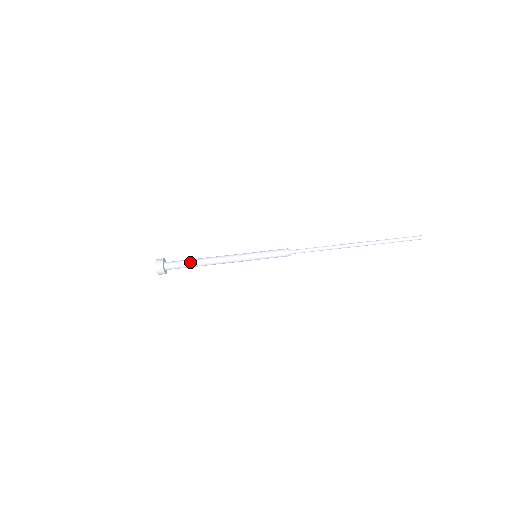
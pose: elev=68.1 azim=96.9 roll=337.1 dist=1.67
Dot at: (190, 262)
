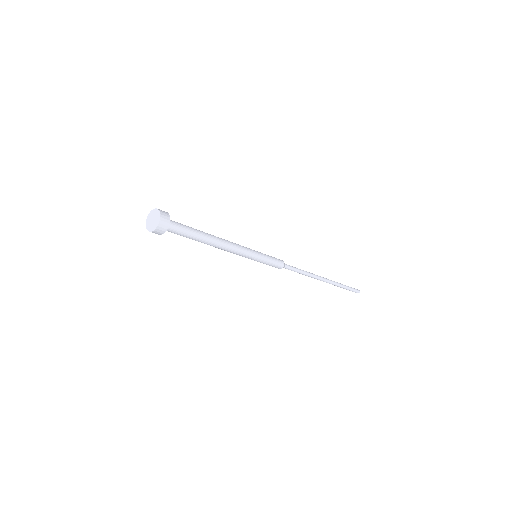
Dot at: (195, 238)
